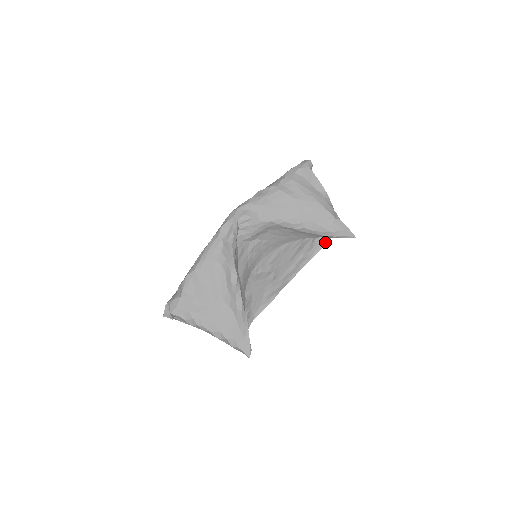
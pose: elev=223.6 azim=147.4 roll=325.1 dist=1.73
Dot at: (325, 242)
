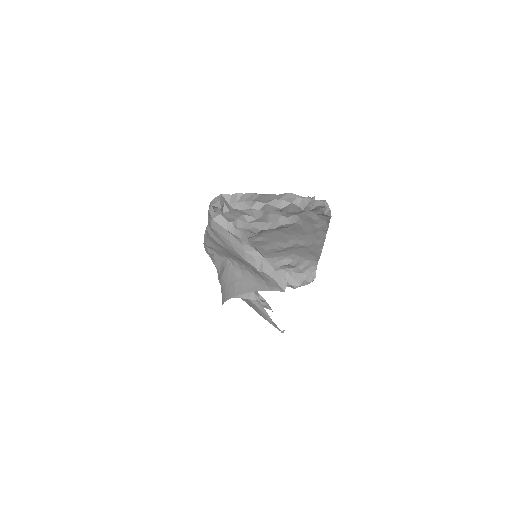
Dot at: (328, 216)
